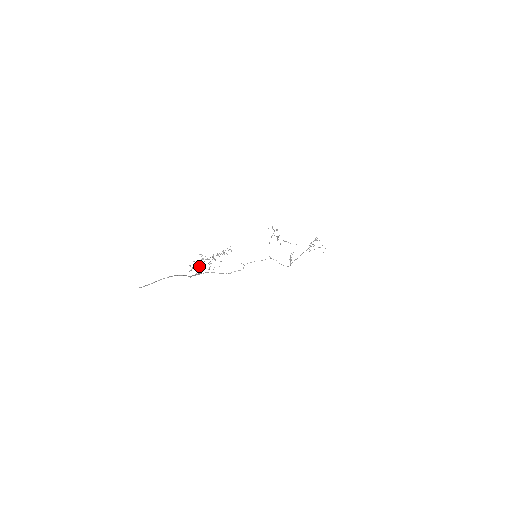
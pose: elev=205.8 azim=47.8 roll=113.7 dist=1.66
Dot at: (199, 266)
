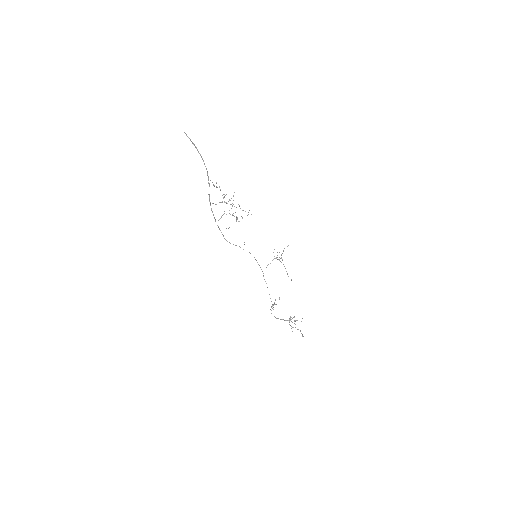
Dot at: (215, 204)
